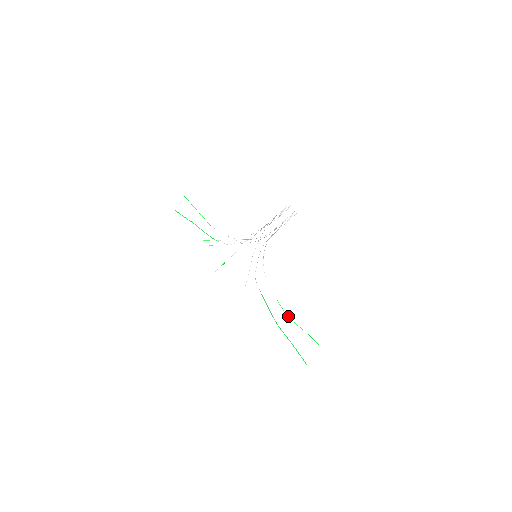
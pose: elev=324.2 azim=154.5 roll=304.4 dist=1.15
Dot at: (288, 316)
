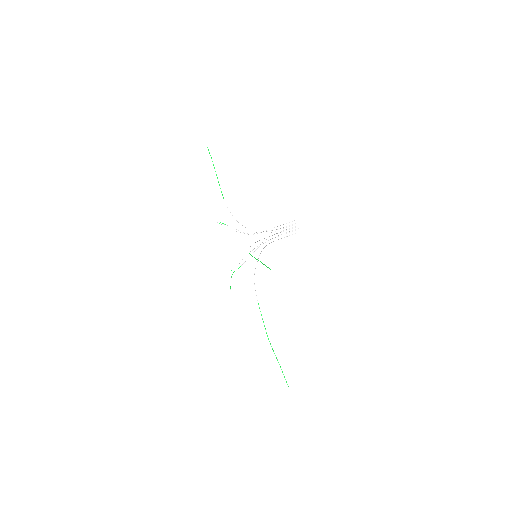
Dot at: occluded
